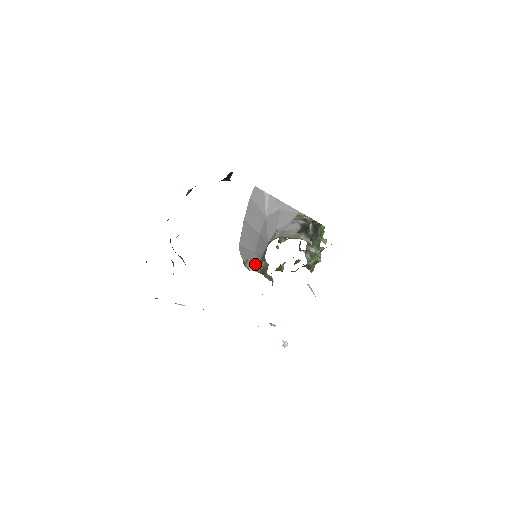
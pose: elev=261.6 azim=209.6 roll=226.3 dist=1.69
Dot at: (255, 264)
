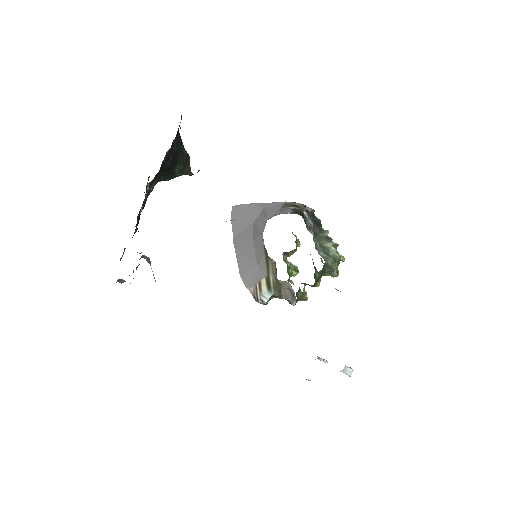
Dot at: (265, 283)
